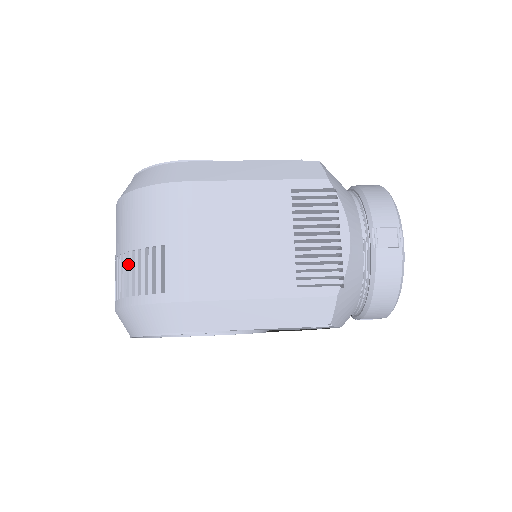
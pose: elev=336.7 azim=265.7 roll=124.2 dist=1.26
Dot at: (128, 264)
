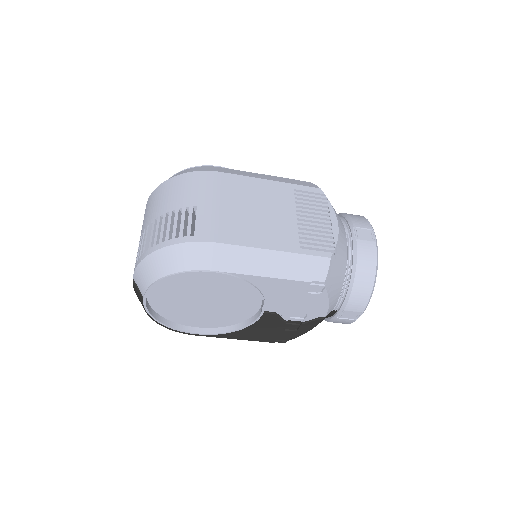
Dot at: (160, 224)
